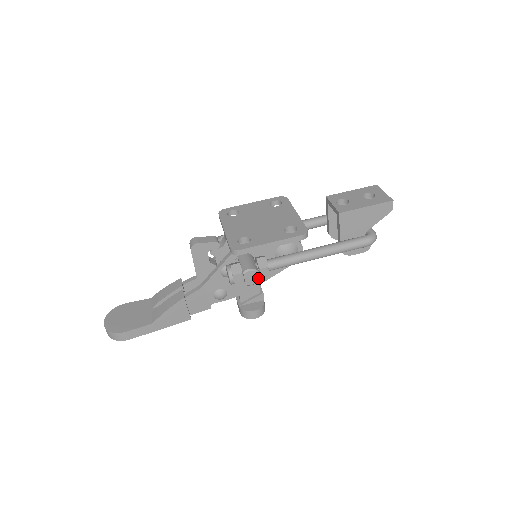
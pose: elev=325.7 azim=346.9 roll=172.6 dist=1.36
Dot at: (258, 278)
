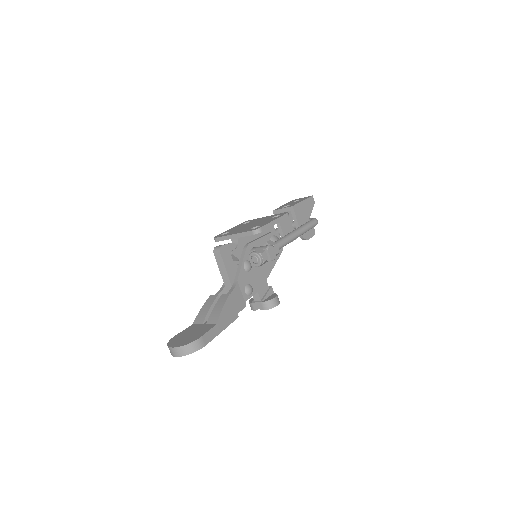
Dot at: (276, 253)
